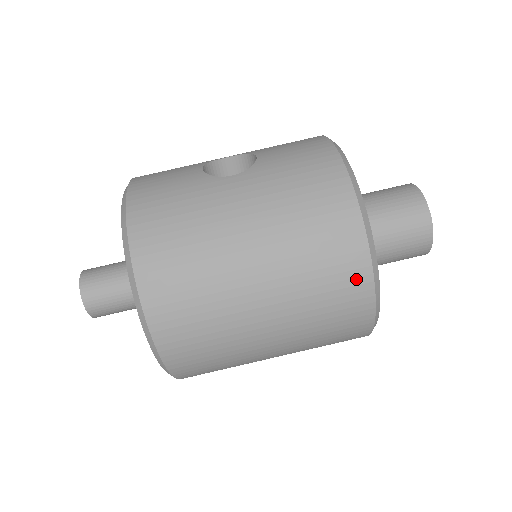
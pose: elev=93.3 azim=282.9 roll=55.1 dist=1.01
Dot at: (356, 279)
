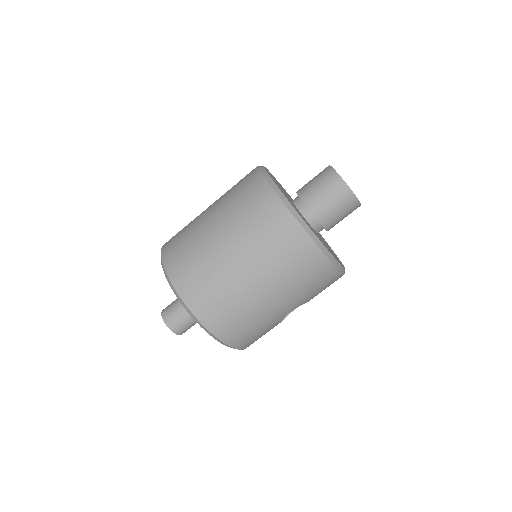
Dot at: (272, 207)
